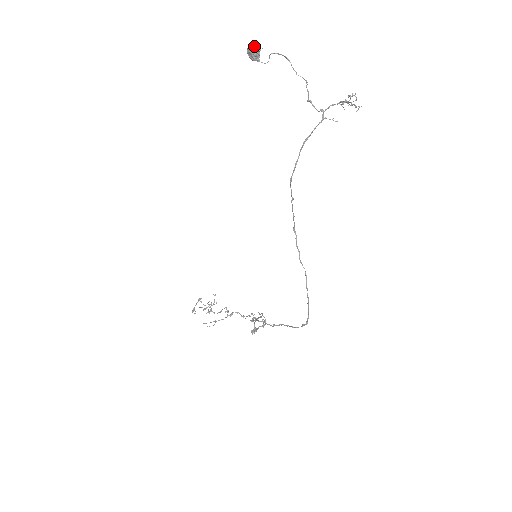
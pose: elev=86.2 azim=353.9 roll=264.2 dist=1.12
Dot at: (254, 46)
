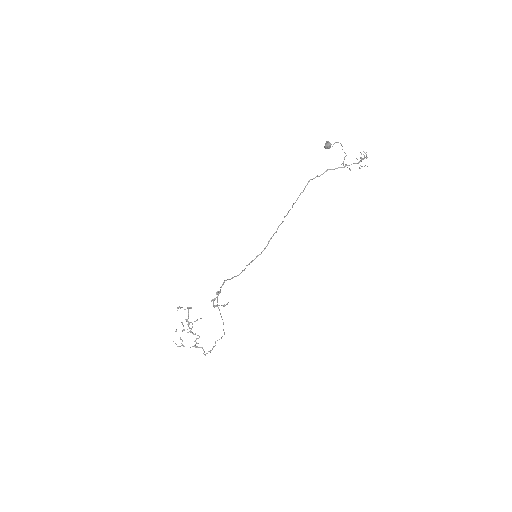
Dot at: (330, 143)
